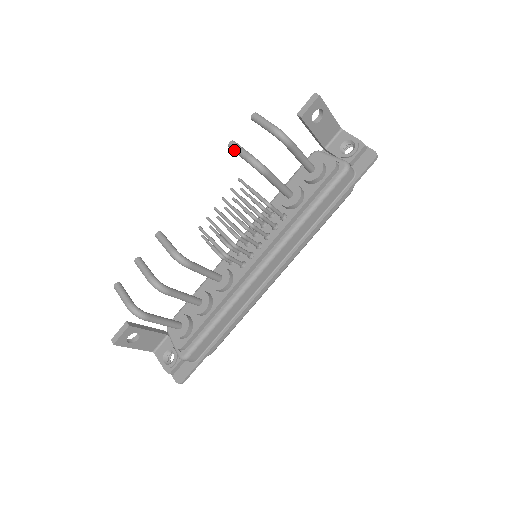
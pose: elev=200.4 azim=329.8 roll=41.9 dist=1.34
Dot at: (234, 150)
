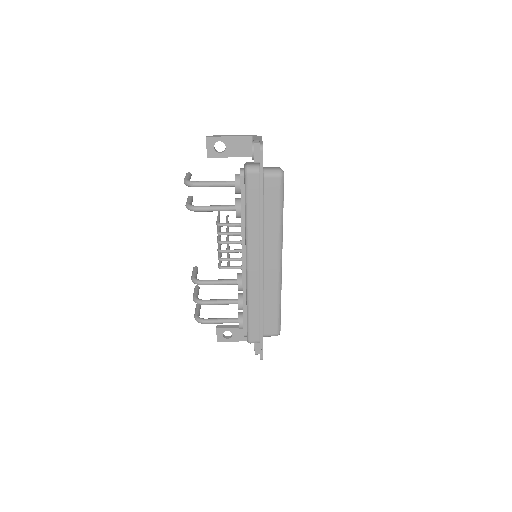
Dot at: occluded
